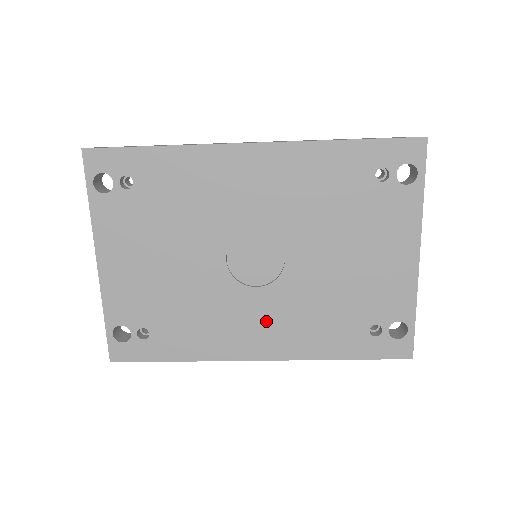
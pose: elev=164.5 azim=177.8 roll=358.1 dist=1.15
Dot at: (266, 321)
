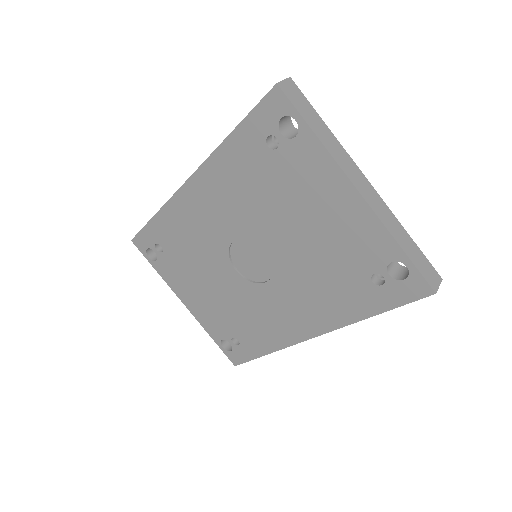
Dot at: (292, 305)
